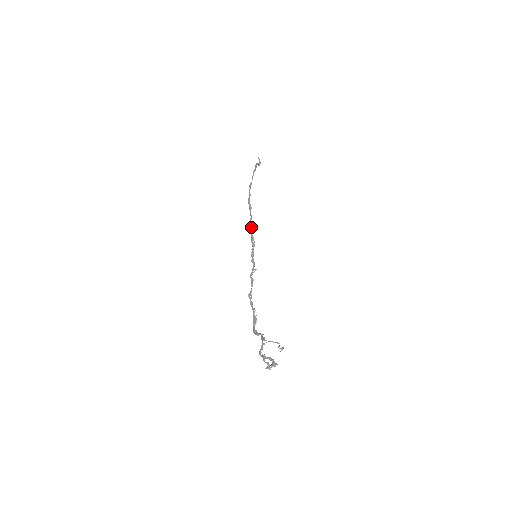
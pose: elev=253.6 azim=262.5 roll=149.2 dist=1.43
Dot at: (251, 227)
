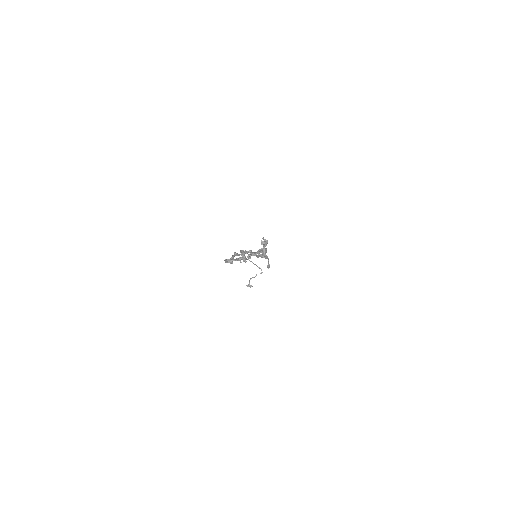
Dot at: occluded
